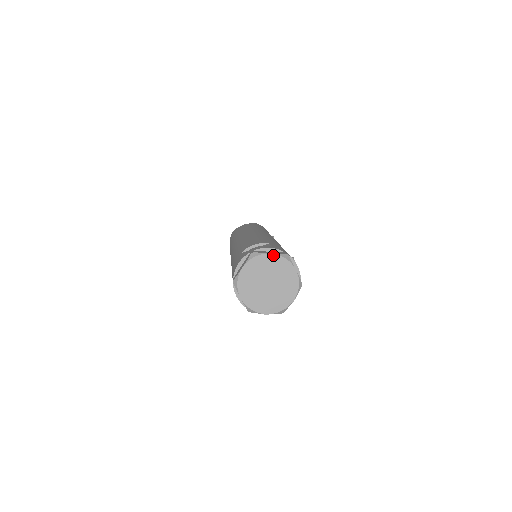
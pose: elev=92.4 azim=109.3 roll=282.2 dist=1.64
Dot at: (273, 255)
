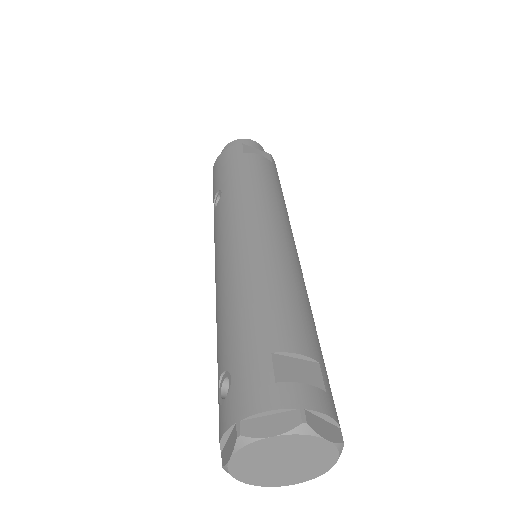
Dot at: (329, 443)
